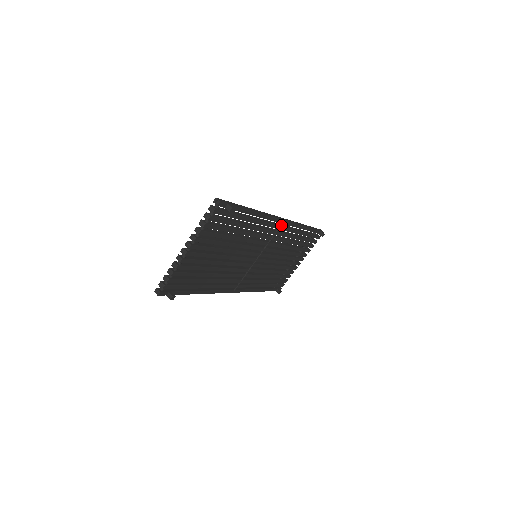
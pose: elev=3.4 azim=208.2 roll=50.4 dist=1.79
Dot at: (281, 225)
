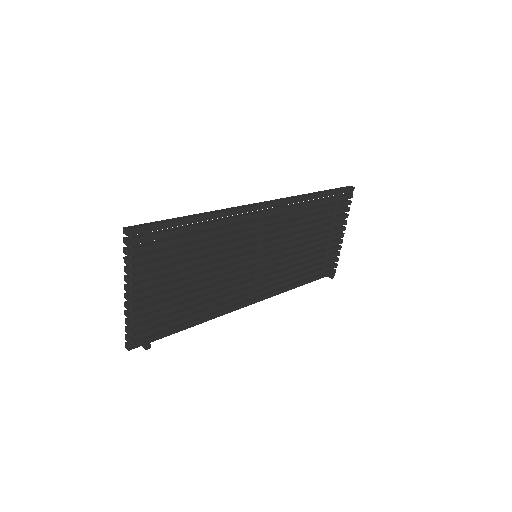
Dot at: (264, 211)
